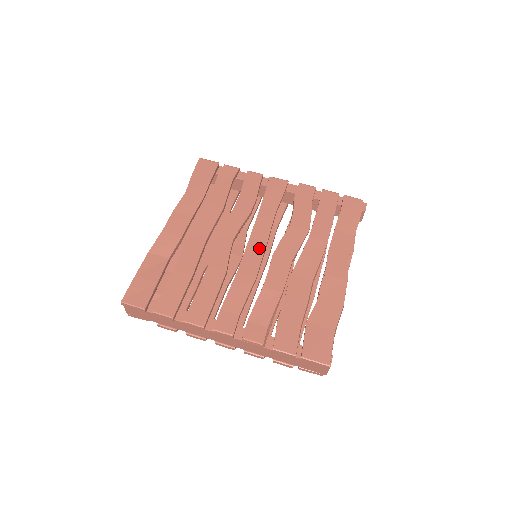
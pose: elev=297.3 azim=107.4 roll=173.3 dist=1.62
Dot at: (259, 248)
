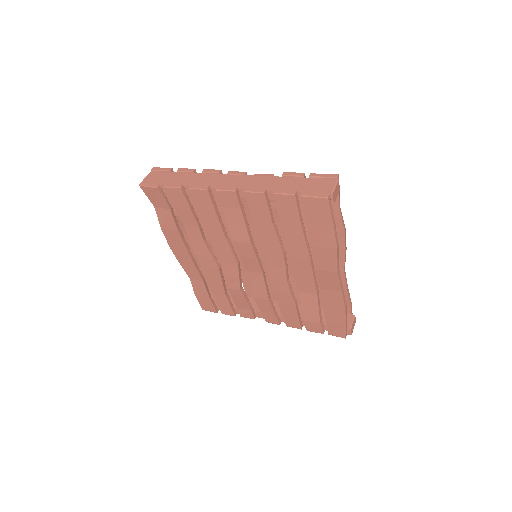
Dot at: occluded
